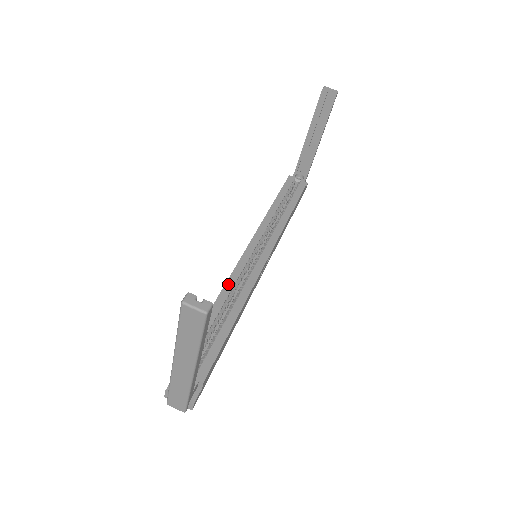
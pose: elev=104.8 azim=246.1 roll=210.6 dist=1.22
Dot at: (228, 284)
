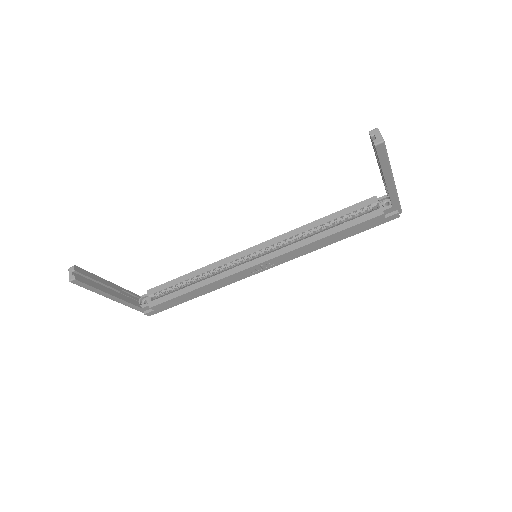
Dot at: (216, 263)
